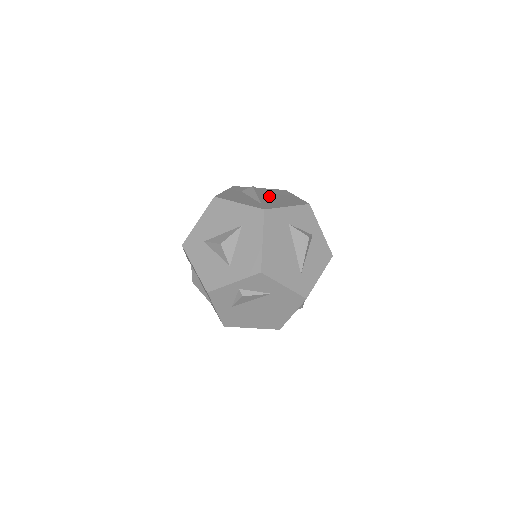
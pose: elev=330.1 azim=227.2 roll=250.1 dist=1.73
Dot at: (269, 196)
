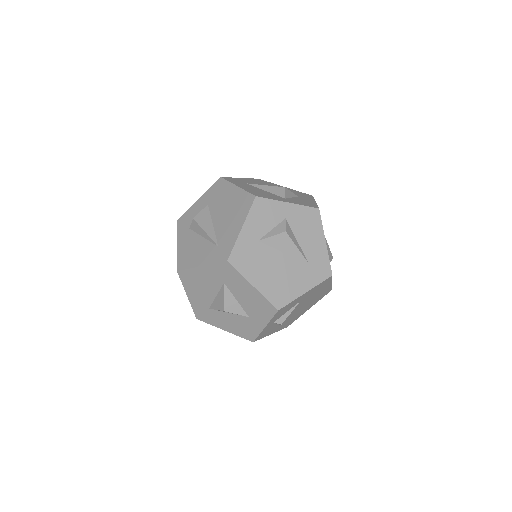
Dot at: (215, 216)
